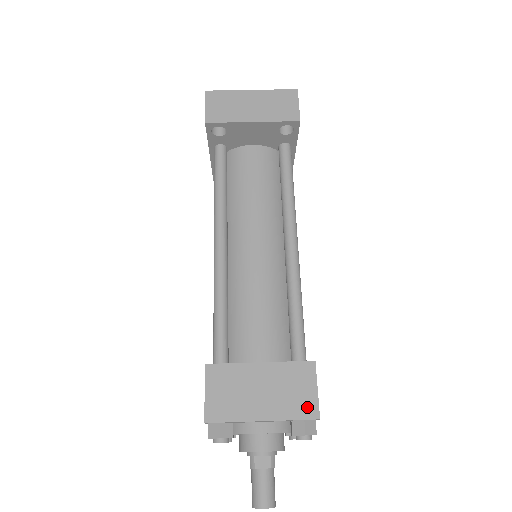
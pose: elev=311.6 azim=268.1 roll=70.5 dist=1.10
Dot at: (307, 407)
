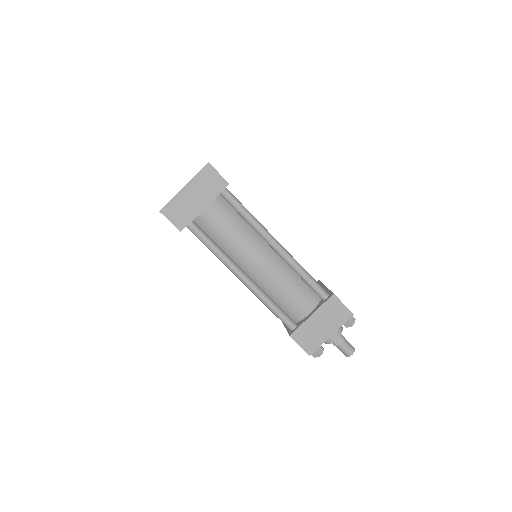
Dot at: (345, 315)
